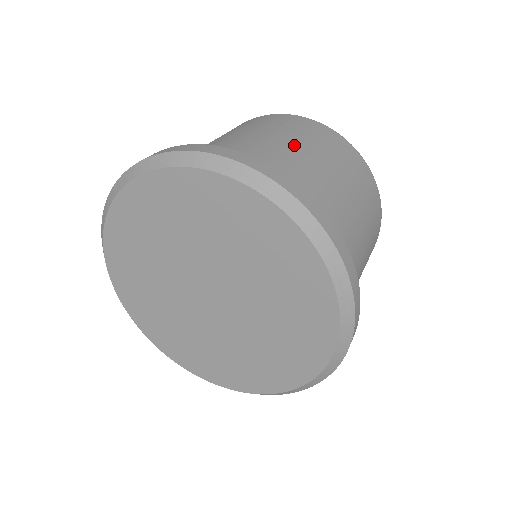
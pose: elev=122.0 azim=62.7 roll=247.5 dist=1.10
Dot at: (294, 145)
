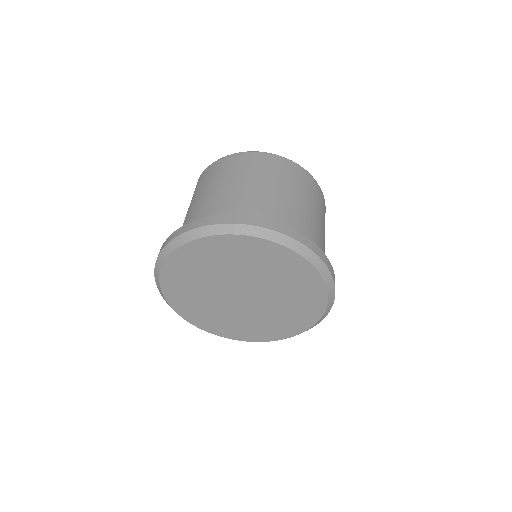
Dot at: (255, 184)
